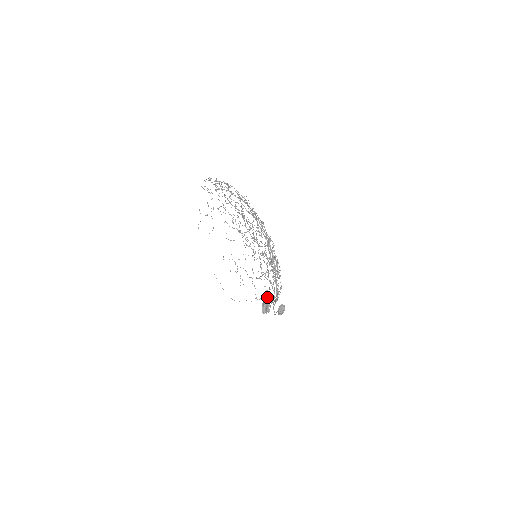
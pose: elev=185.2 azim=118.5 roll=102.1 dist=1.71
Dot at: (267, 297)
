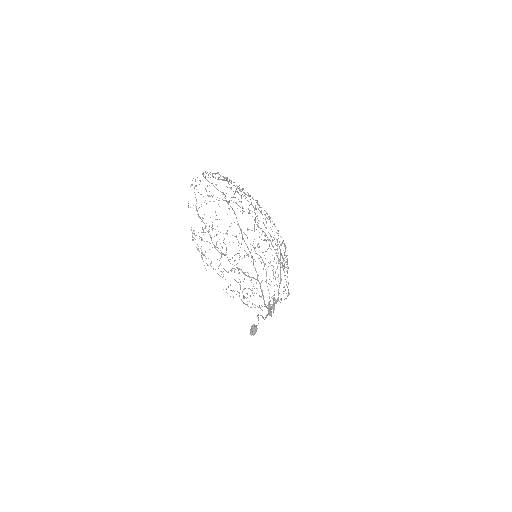
Dot at: (272, 298)
